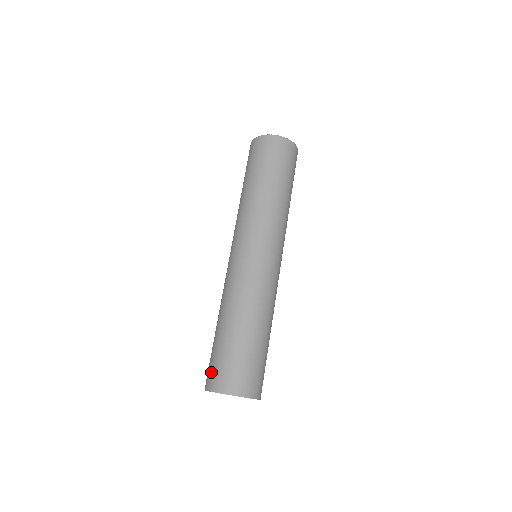
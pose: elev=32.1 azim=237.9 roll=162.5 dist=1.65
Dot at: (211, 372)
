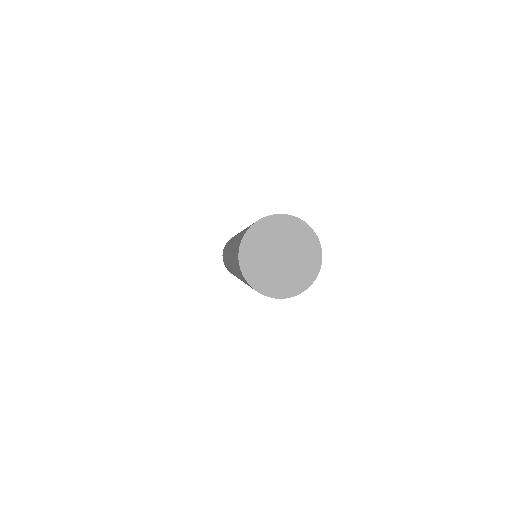
Dot at: (239, 241)
